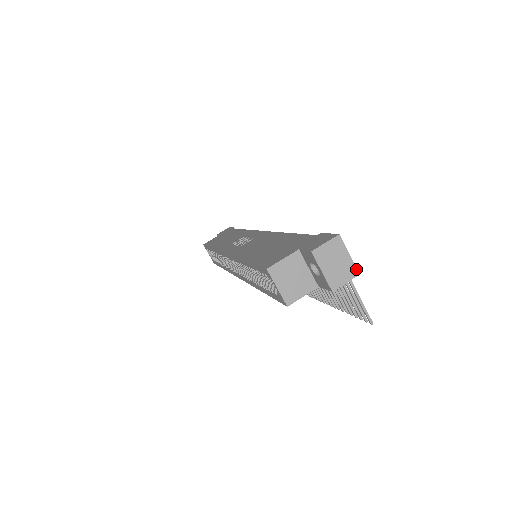
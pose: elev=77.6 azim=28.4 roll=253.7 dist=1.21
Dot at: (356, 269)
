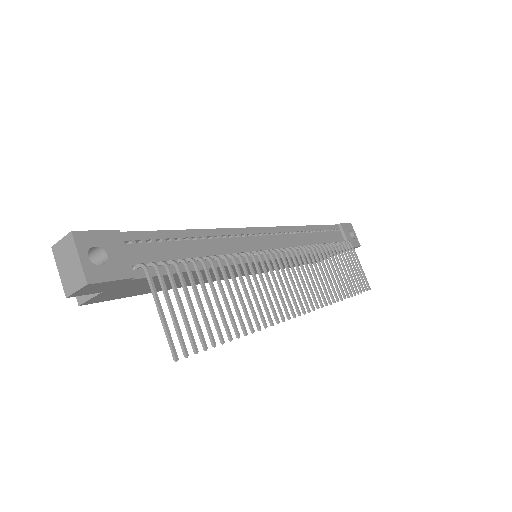
Dot at: (84, 277)
